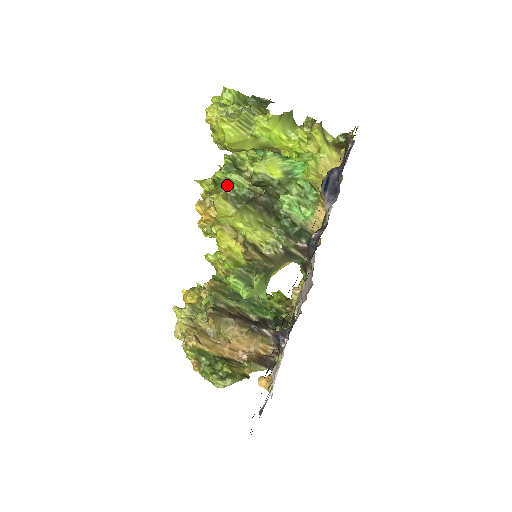
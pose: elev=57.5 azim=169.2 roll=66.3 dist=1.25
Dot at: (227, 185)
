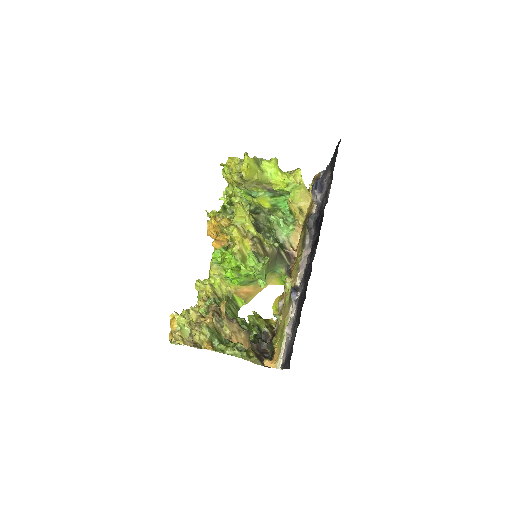
Dot at: (231, 212)
